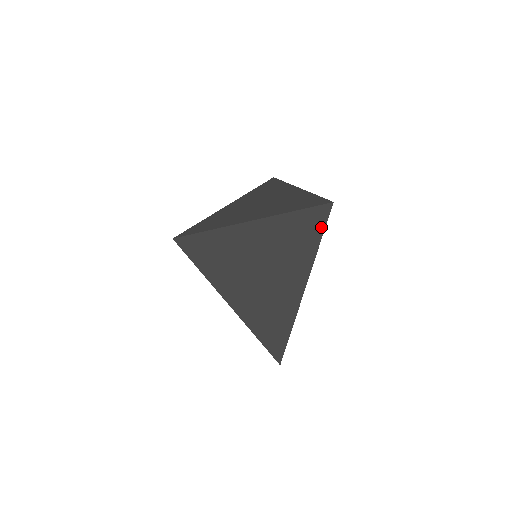
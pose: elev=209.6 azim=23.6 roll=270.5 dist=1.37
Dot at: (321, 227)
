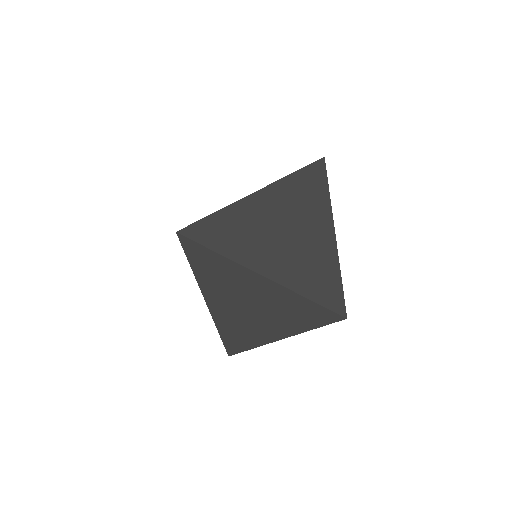
Dot at: (322, 323)
